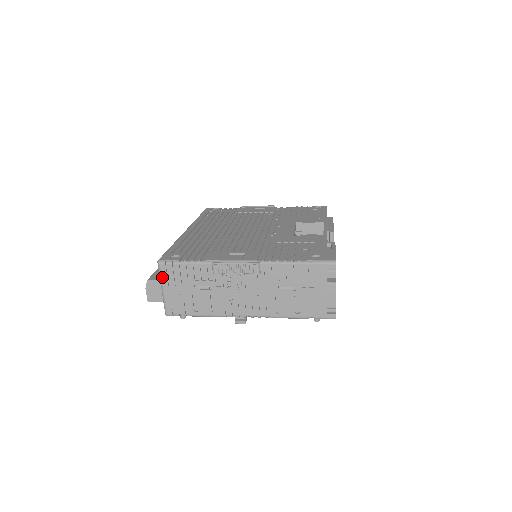
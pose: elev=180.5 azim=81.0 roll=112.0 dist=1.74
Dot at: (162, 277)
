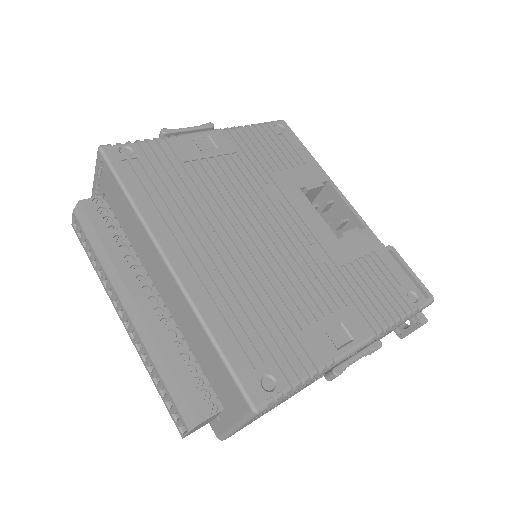
Dot at: occluded
